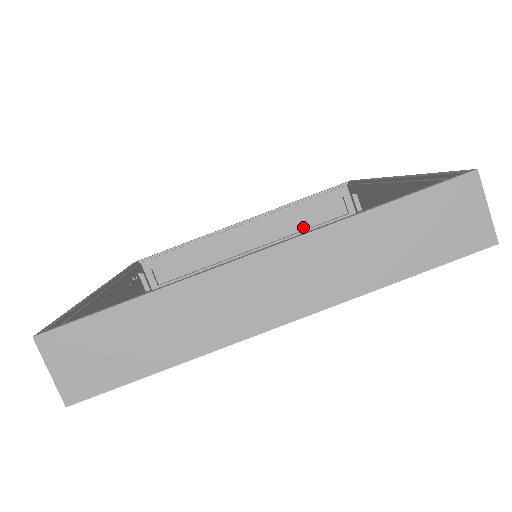
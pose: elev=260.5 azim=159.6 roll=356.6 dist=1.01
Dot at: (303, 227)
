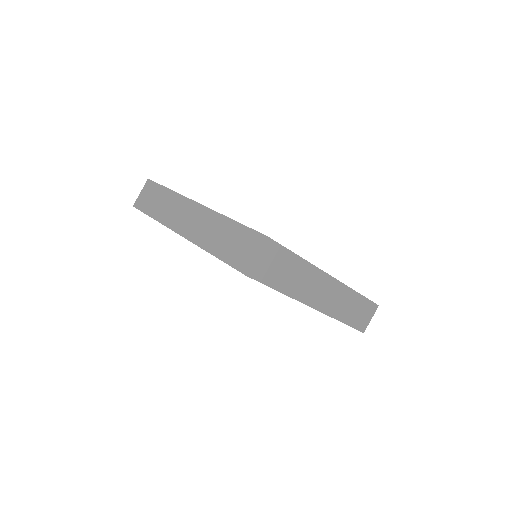
Dot at: occluded
